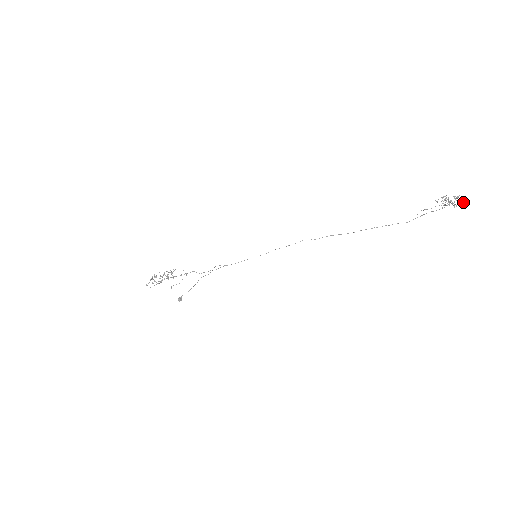
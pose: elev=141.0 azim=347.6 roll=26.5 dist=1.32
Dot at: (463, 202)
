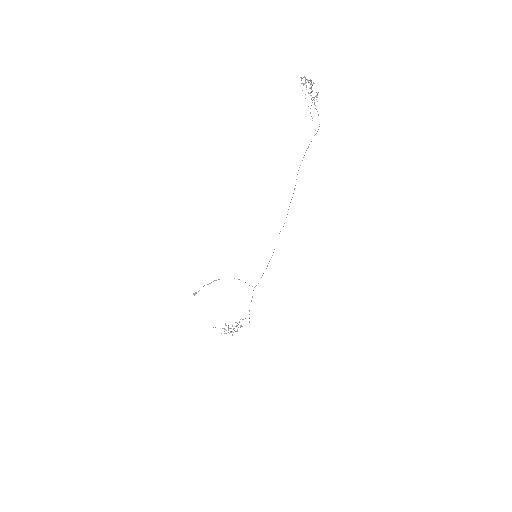
Dot at: (313, 83)
